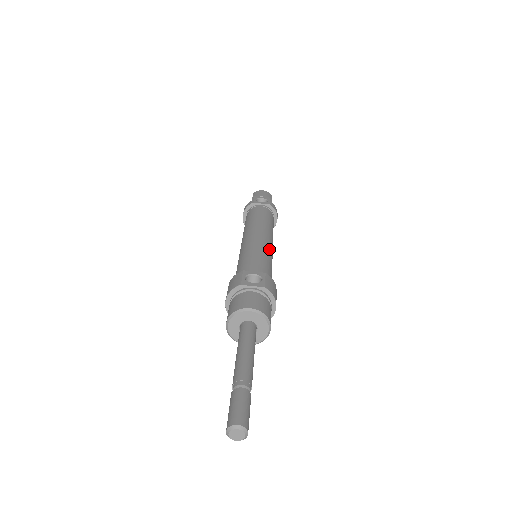
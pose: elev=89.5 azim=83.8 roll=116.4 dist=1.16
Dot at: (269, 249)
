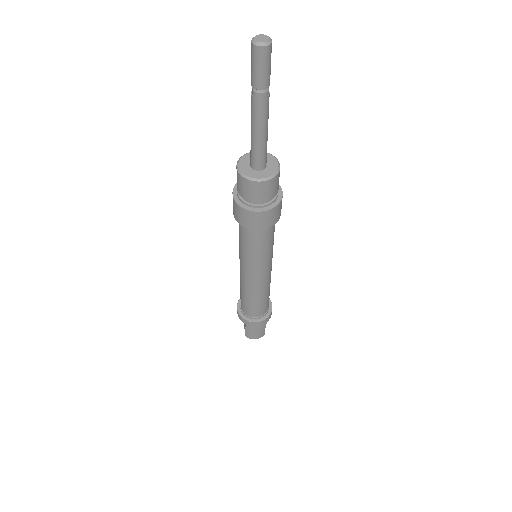
Dot at: occluded
